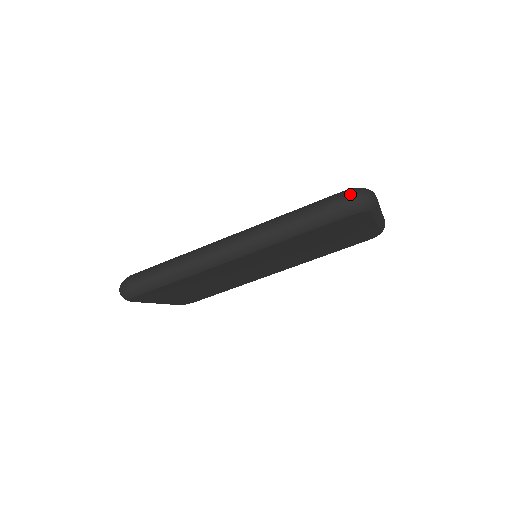
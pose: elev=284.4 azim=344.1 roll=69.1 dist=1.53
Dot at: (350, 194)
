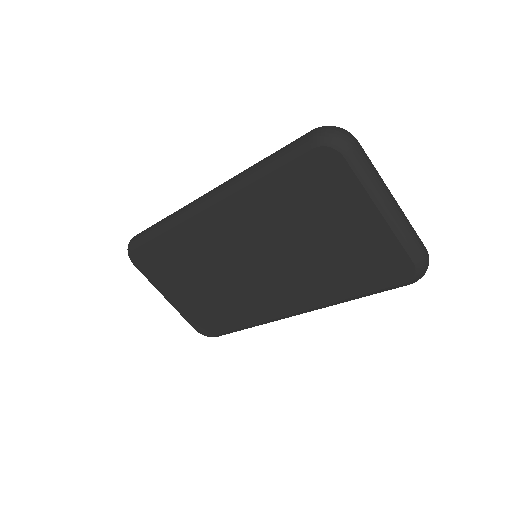
Dot at: (318, 127)
